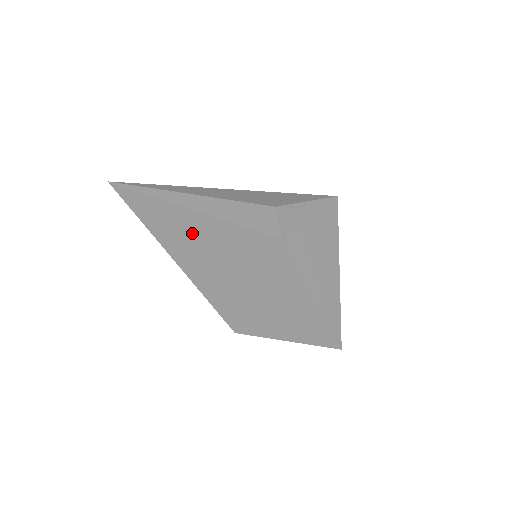
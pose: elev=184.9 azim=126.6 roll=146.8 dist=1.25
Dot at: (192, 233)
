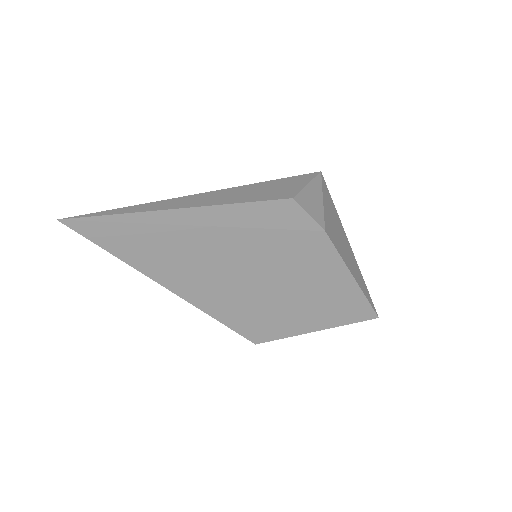
Dot at: (202, 253)
